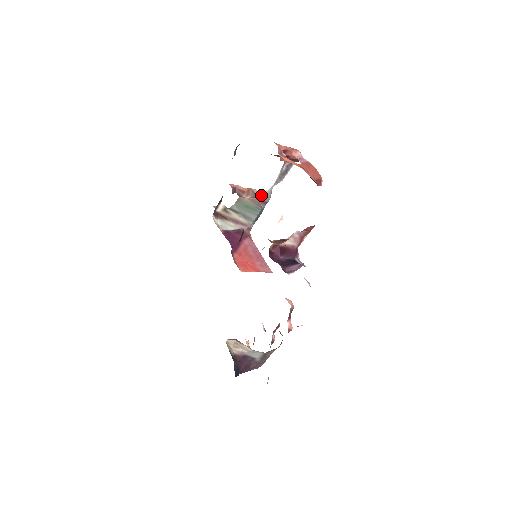
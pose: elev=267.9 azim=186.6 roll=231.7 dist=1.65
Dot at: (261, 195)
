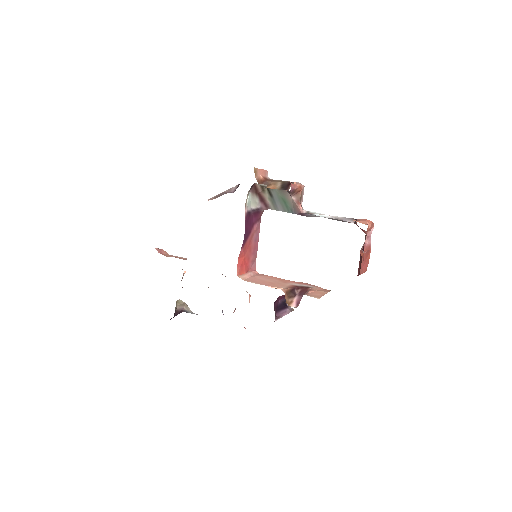
Dot at: (307, 213)
